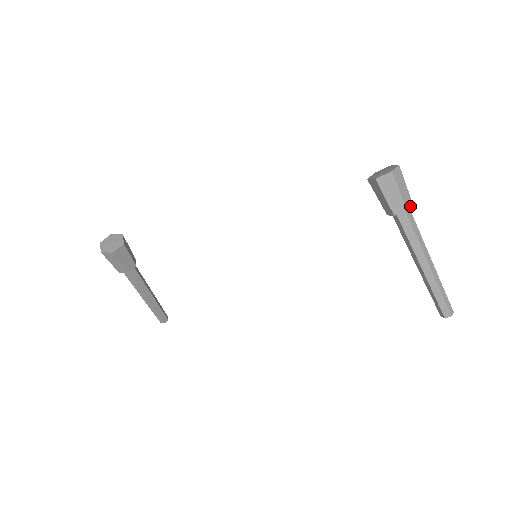
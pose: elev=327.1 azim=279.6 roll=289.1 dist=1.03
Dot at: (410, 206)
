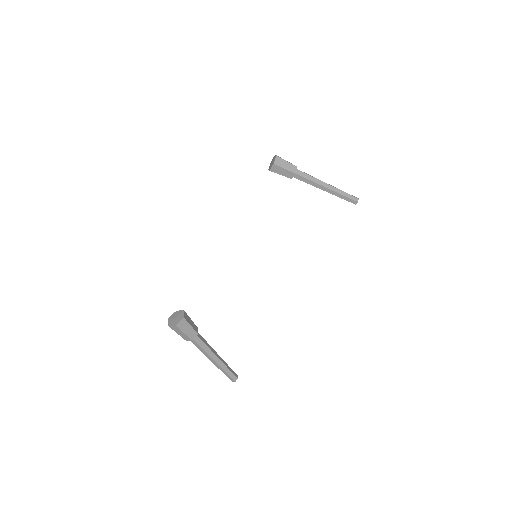
Dot at: (296, 166)
